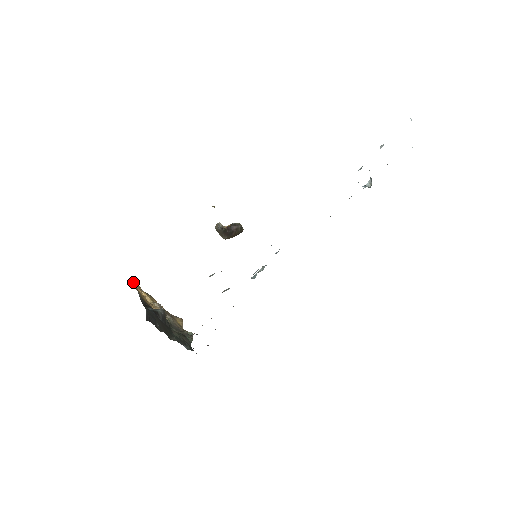
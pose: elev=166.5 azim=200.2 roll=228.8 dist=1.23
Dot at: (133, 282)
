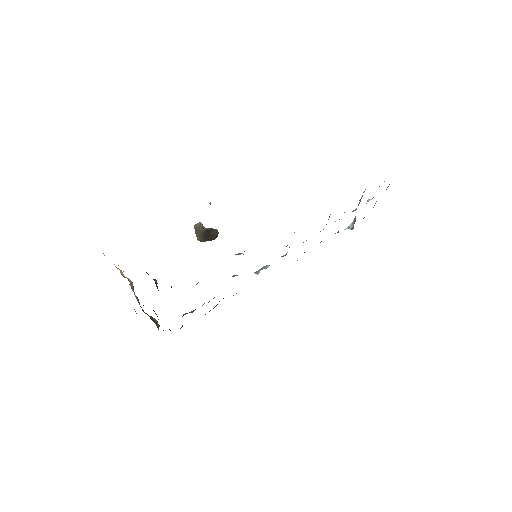
Dot at: occluded
